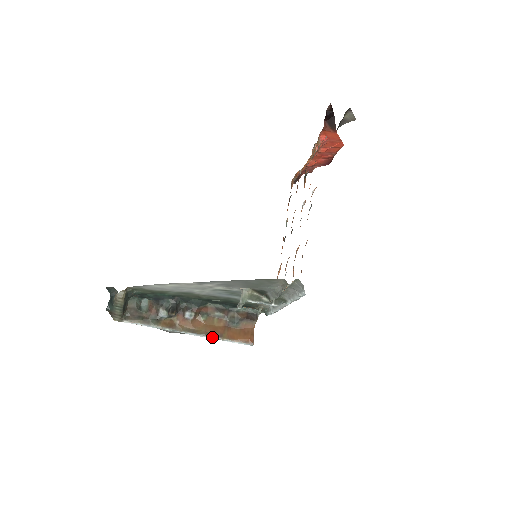
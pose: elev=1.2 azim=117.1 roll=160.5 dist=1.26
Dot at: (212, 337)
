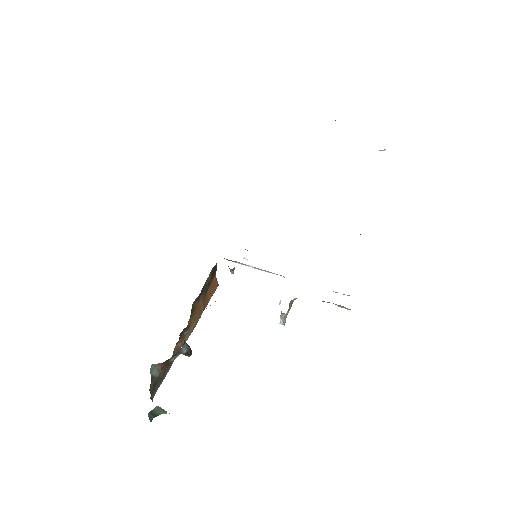
Dot at: occluded
